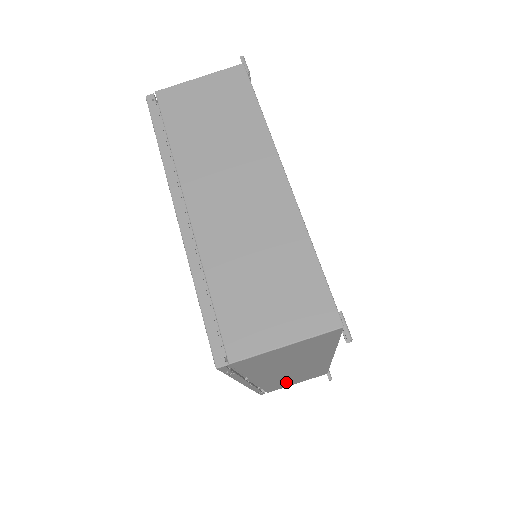
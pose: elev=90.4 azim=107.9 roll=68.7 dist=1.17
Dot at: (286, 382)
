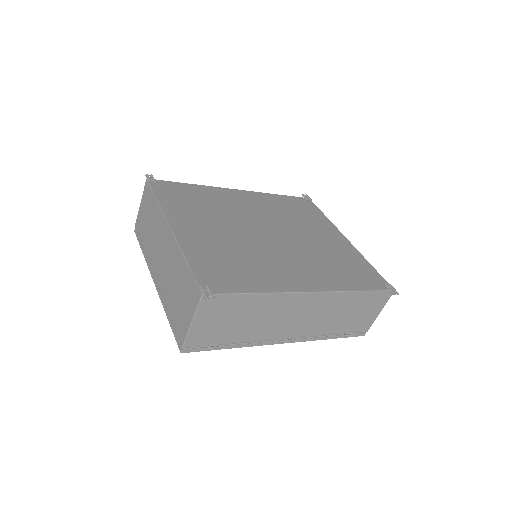
Dot at: (348, 320)
